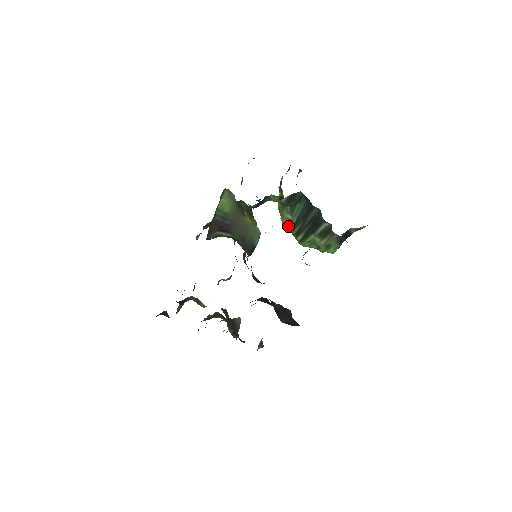
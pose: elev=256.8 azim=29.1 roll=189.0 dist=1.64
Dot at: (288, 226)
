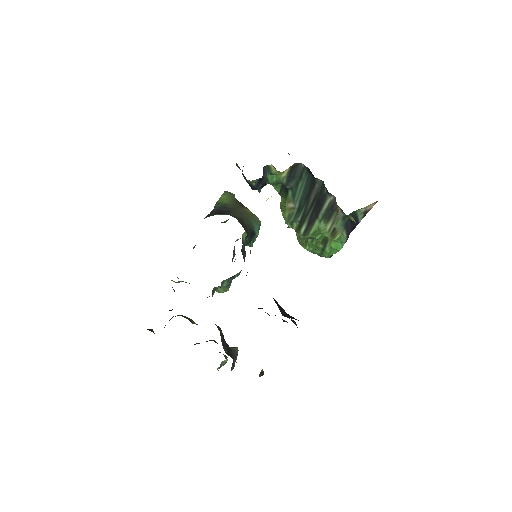
Dot at: (290, 218)
